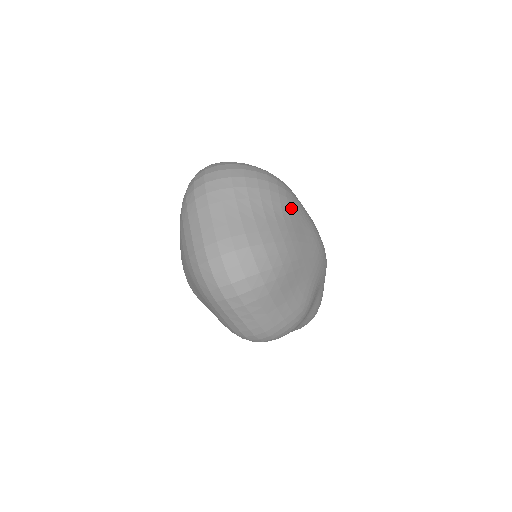
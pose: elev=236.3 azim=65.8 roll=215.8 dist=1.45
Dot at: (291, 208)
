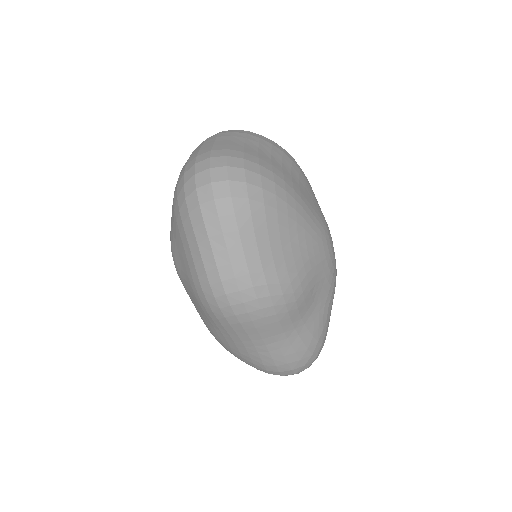
Dot at: (303, 180)
